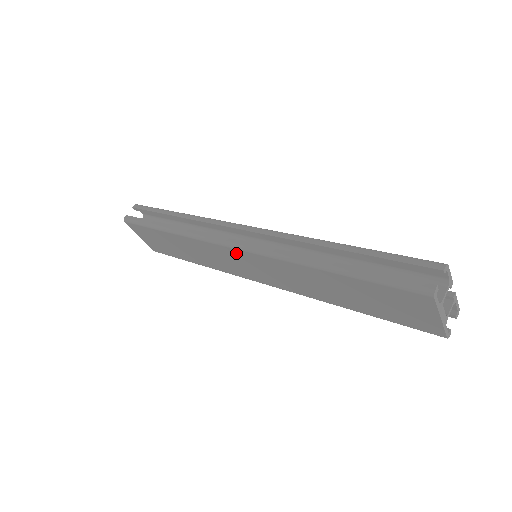
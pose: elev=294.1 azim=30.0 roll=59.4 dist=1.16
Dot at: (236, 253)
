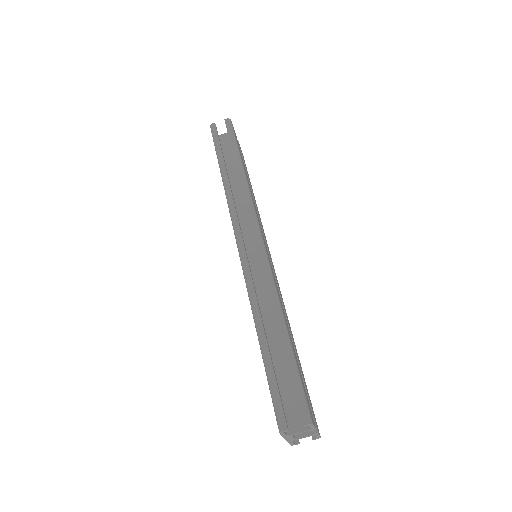
Dot at: occluded
